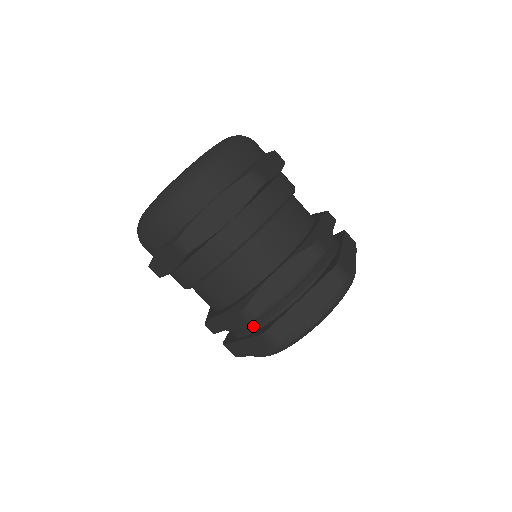
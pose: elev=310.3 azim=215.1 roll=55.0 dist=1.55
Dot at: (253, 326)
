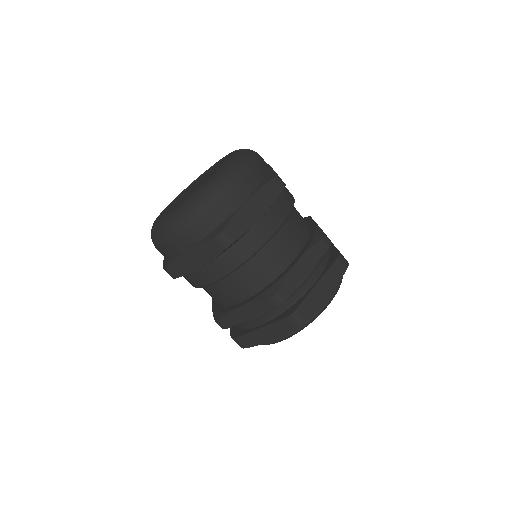
Dot at: occluded
